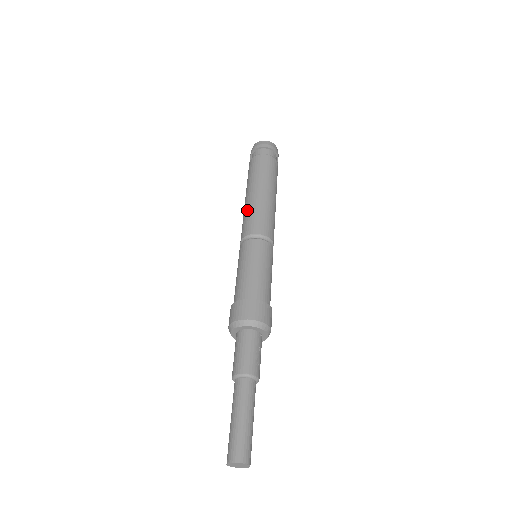
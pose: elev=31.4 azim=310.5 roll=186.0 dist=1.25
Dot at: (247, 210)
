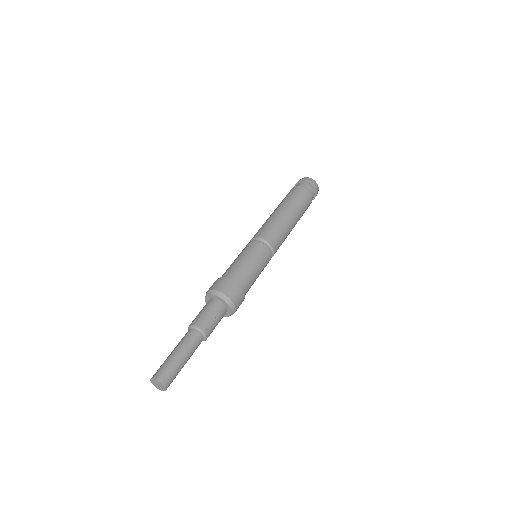
Dot at: (265, 222)
